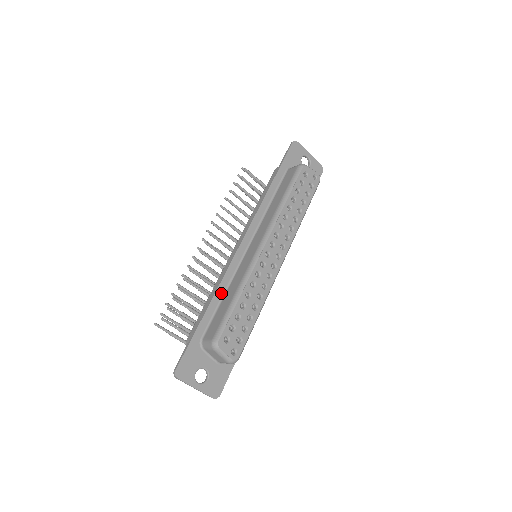
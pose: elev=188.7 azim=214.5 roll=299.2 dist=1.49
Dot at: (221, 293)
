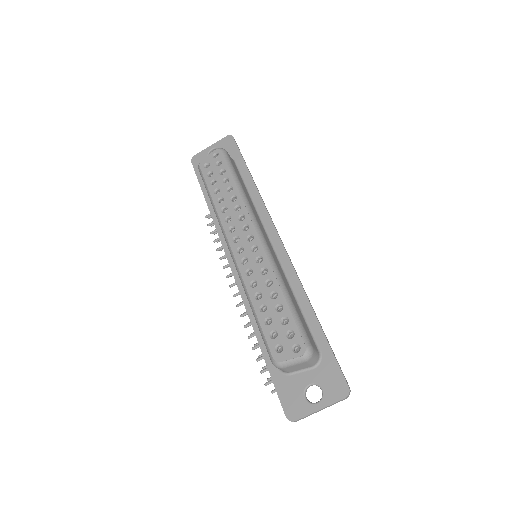
Dot at: occluded
